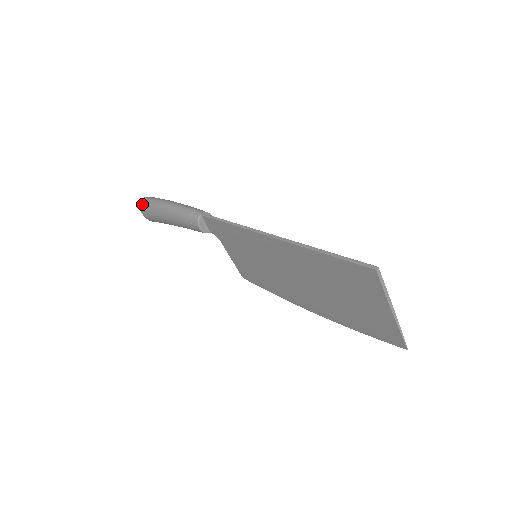
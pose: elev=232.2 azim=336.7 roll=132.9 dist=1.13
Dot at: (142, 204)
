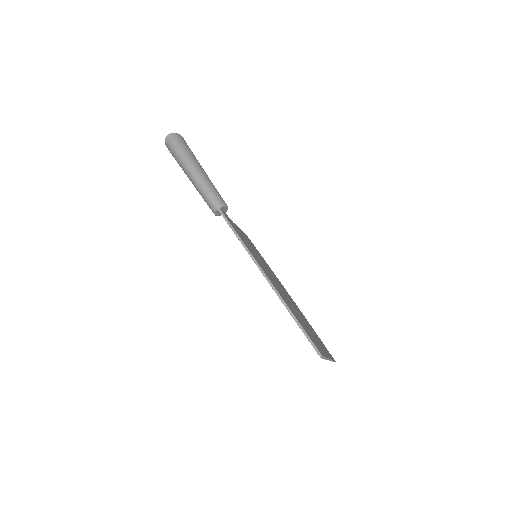
Dot at: (167, 143)
